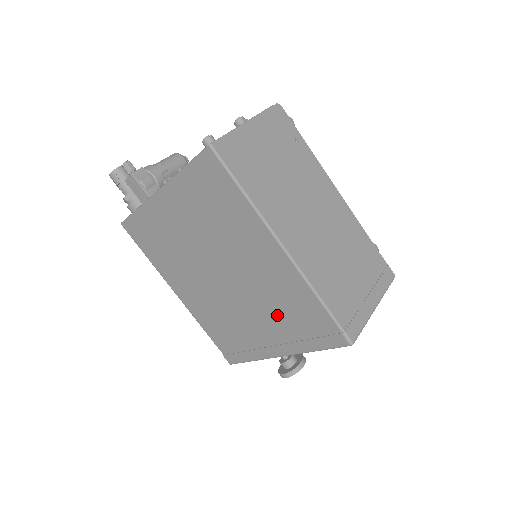
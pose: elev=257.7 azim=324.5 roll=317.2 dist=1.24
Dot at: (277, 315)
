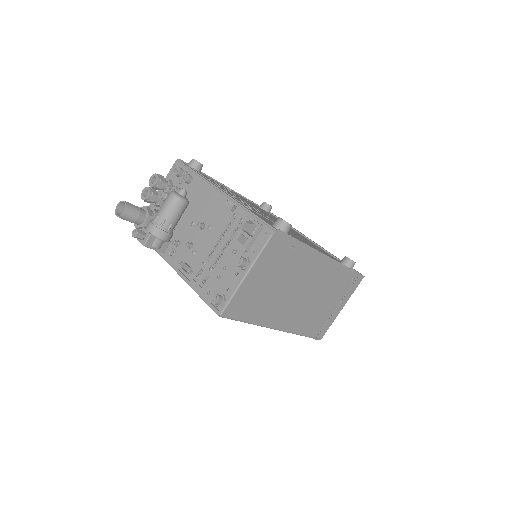
Dot at: occluded
